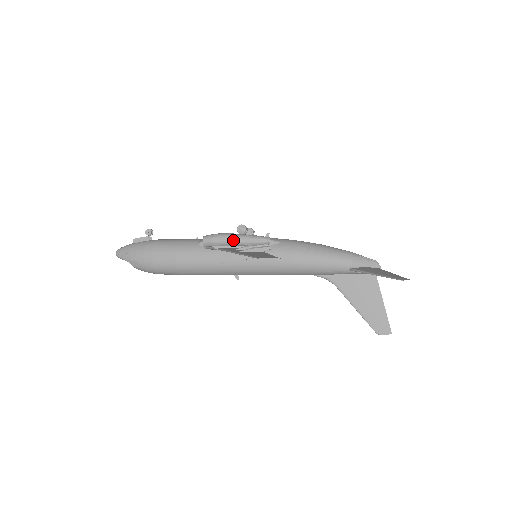
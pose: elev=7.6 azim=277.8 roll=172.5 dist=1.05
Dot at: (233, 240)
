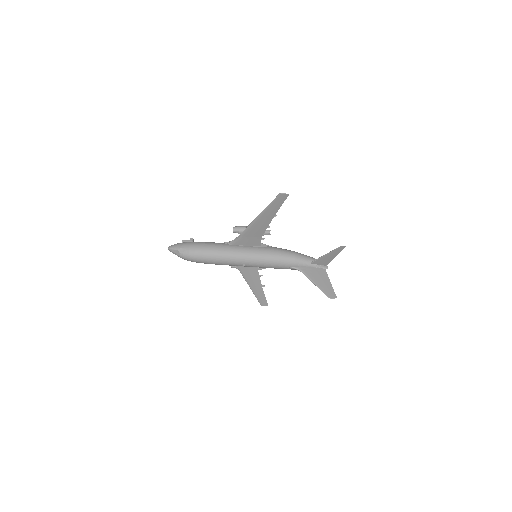
Dot at: occluded
